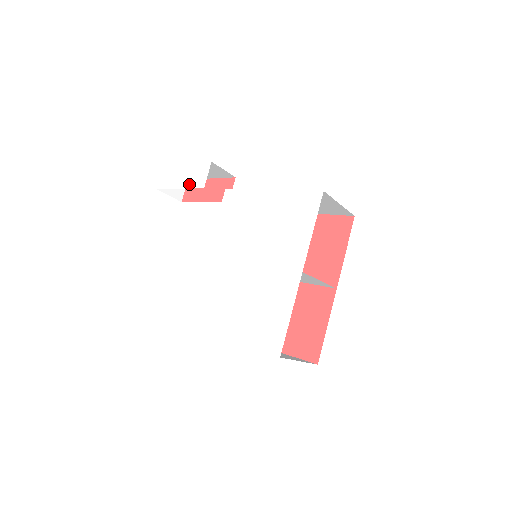
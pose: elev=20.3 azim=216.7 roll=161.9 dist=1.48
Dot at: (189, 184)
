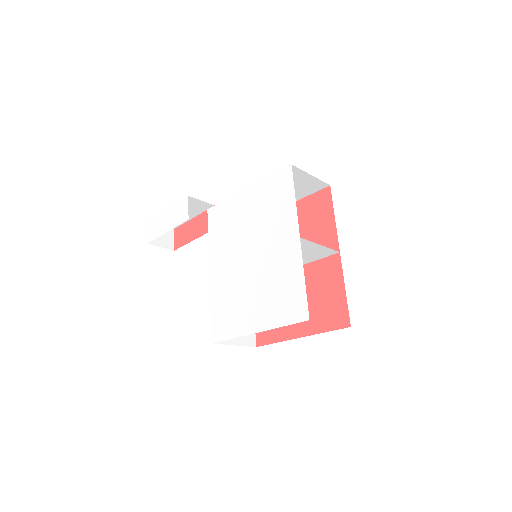
Dot at: (174, 223)
